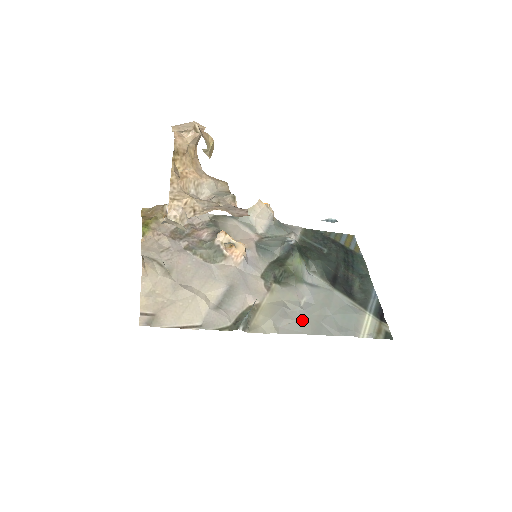
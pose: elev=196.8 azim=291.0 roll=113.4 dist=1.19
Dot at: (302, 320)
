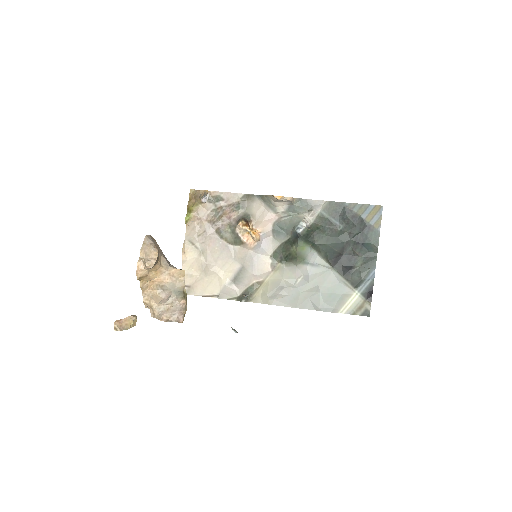
Dot at: (293, 296)
